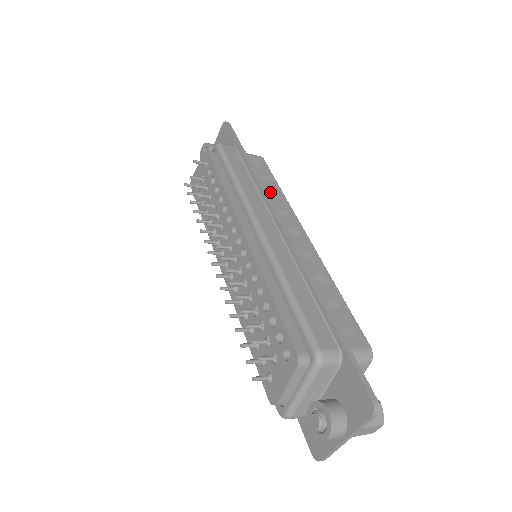
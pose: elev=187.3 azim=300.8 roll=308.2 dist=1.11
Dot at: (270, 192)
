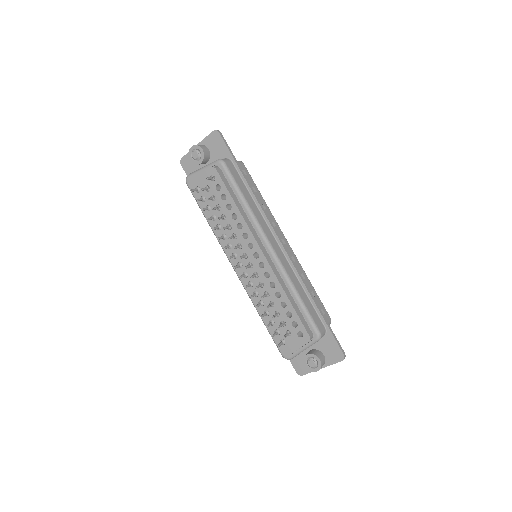
Dot at: occluded
